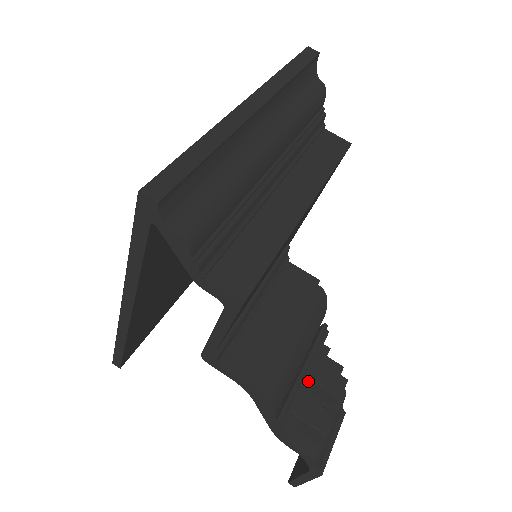
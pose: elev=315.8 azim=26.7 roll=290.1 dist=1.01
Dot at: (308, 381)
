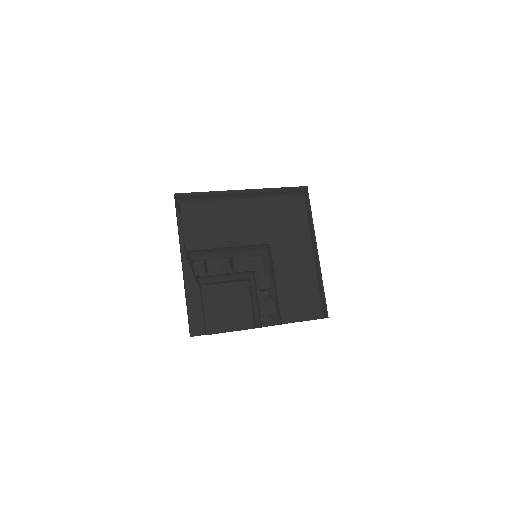
Dot at: (229, 264)
